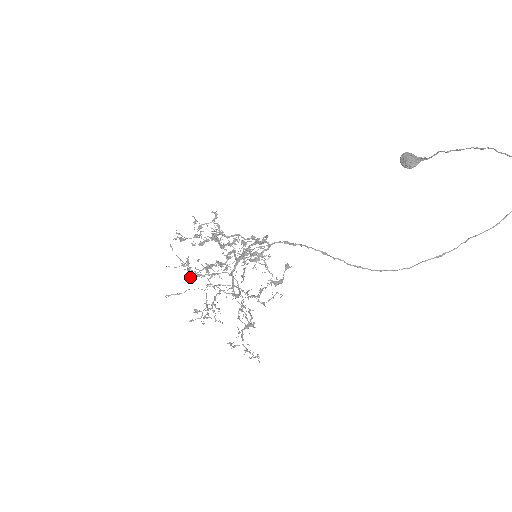
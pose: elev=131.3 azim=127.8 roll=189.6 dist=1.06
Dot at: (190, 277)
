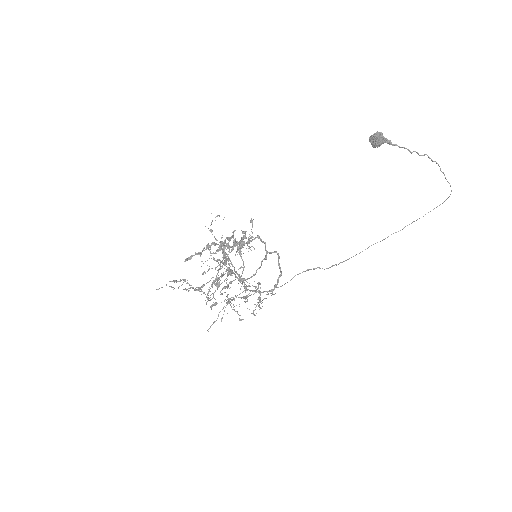
Dot at: occluded
